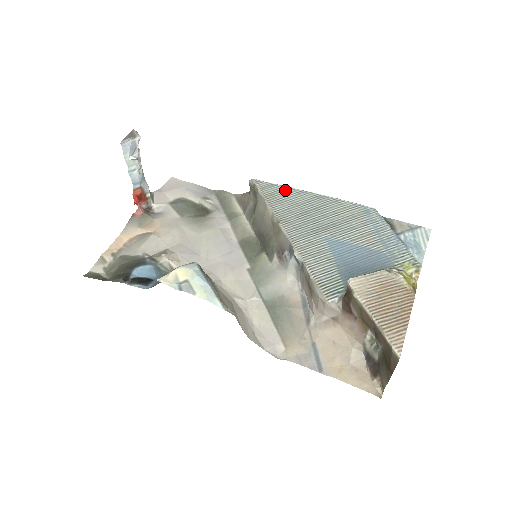
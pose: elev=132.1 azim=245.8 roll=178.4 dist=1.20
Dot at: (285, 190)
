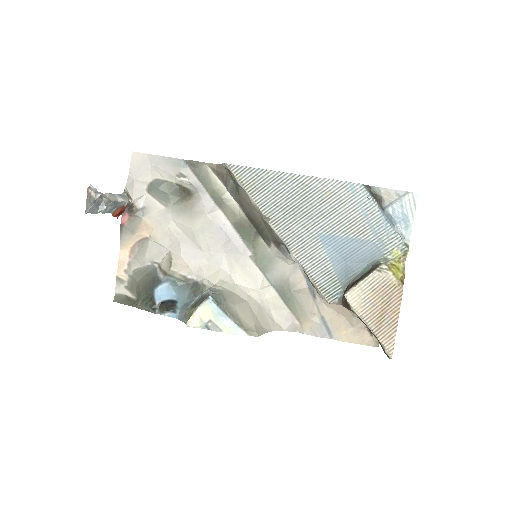
Dot at: (264, 176)
